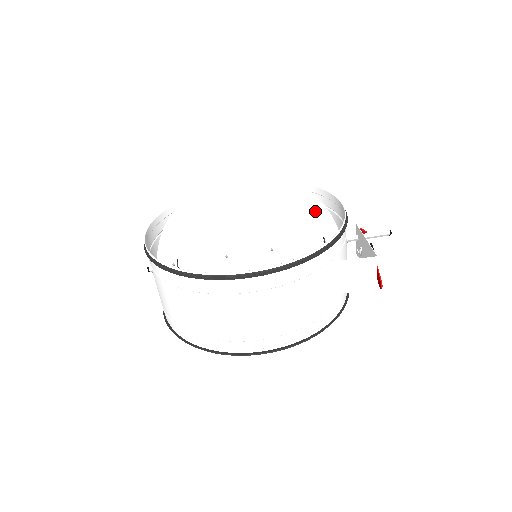
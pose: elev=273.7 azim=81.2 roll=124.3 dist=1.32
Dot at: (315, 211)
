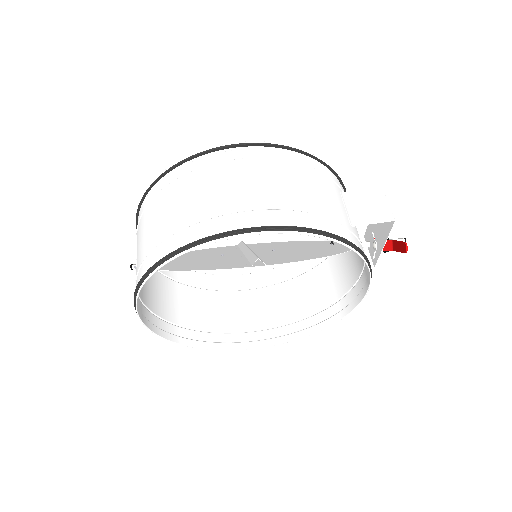
Dot at: (320, 242)
